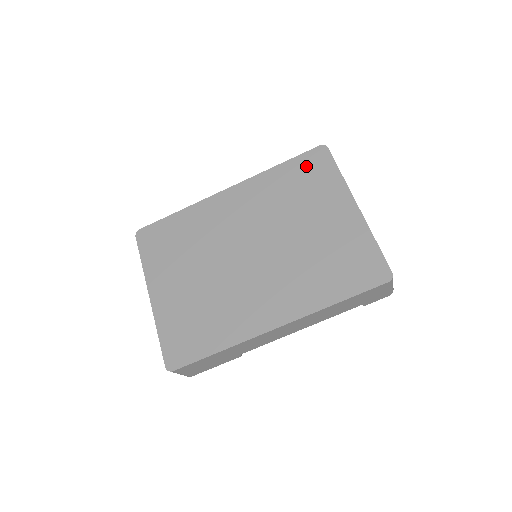
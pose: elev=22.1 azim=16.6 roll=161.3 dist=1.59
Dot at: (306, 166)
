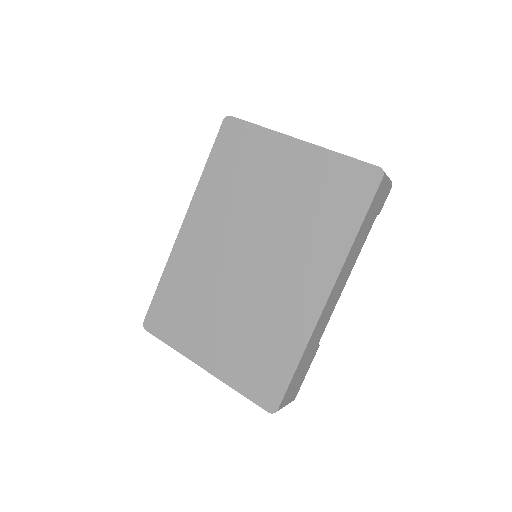
Dot at: (228, 147)
